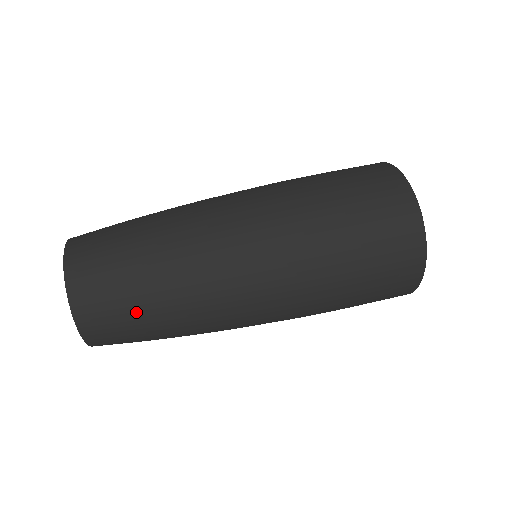
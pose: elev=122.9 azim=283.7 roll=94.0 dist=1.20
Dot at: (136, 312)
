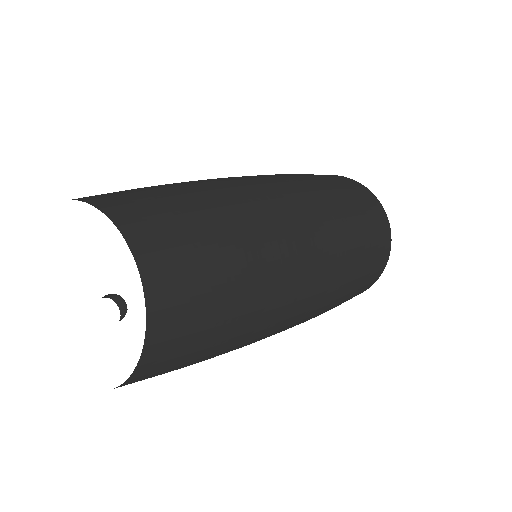
Dot at: (186, 203)
